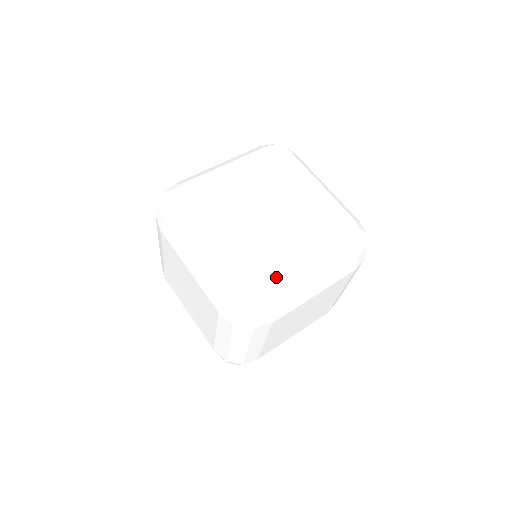
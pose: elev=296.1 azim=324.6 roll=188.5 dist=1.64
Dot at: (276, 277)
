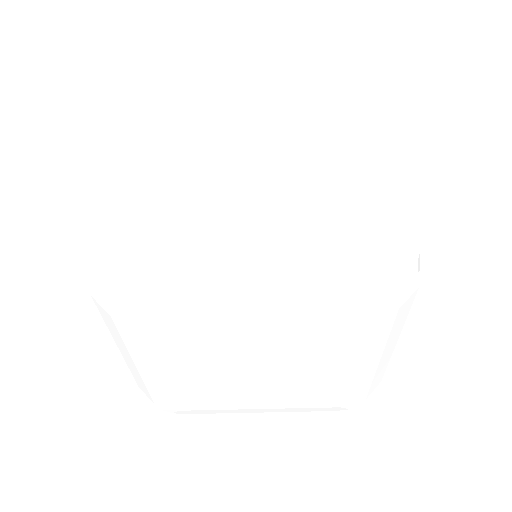
Dot at: (358, 392)
